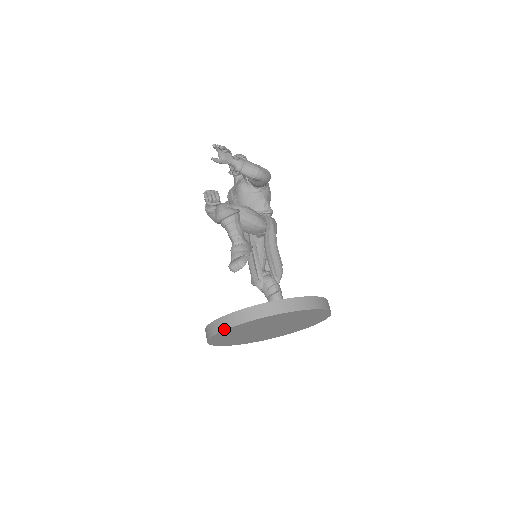
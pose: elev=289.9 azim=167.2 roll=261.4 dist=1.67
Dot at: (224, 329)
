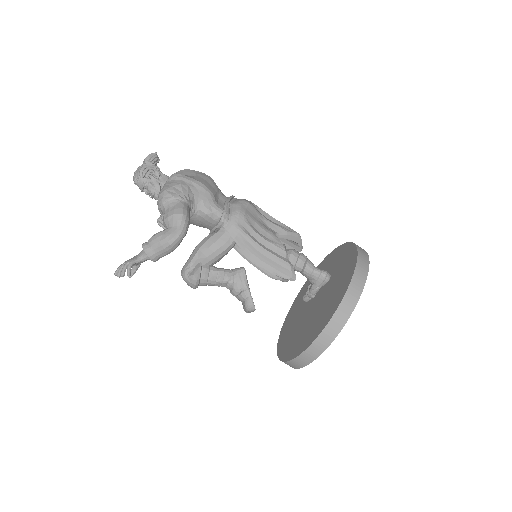
Dot at: occluded
